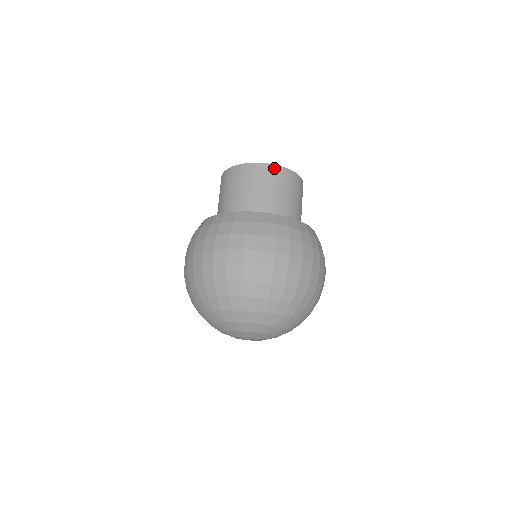
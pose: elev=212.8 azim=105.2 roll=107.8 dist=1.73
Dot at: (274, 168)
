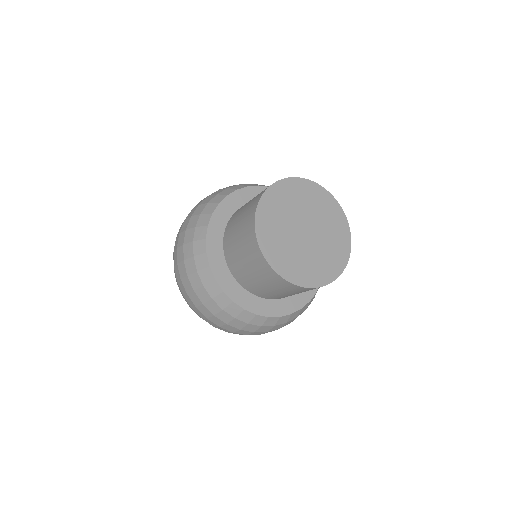
Dot at: occluded
